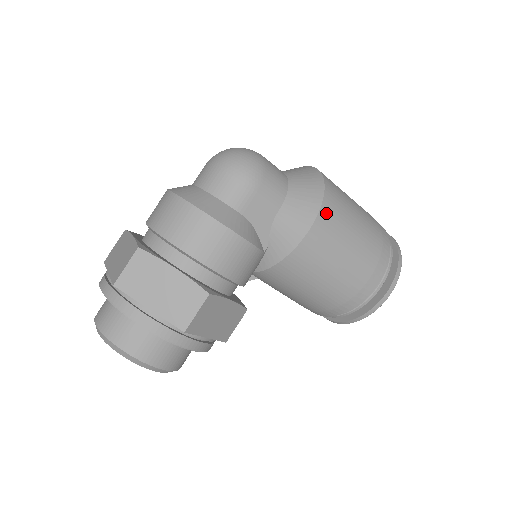
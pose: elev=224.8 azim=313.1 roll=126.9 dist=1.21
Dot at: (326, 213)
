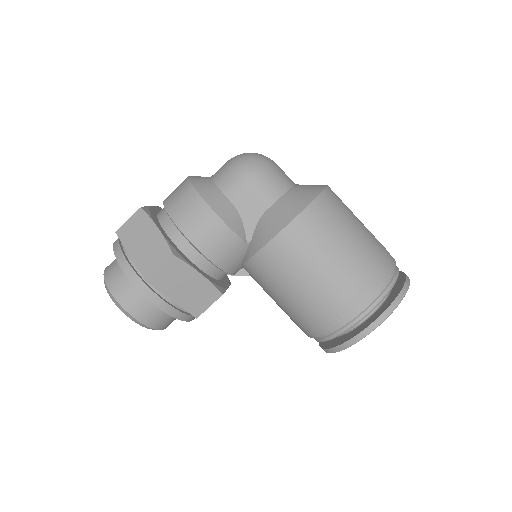
Dot at: (307, 218)
